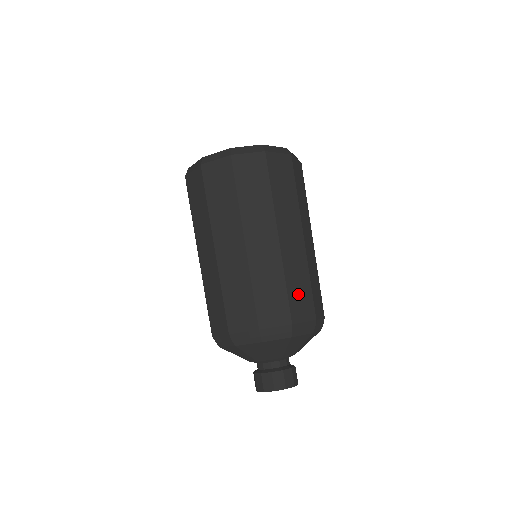
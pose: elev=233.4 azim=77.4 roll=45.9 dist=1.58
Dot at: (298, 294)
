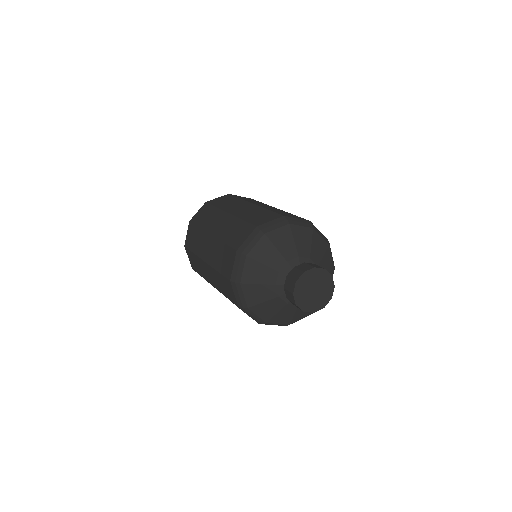
Dot at: occluded
